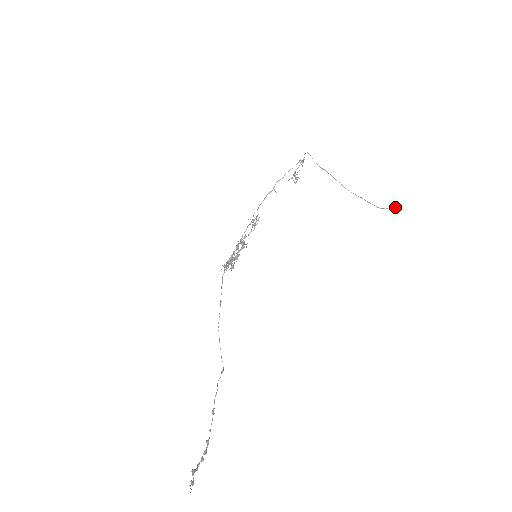
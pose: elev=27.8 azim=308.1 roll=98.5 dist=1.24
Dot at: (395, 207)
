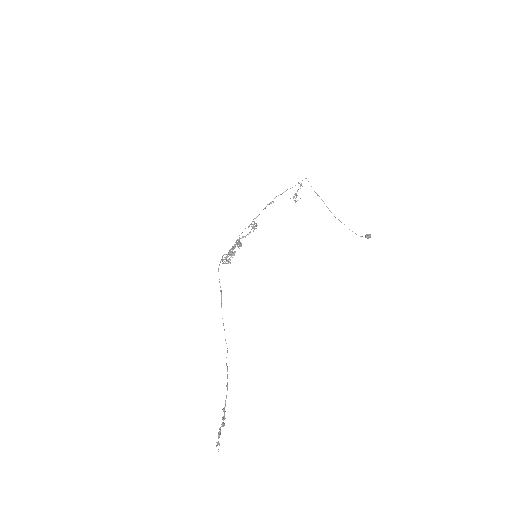
Dot at: (370, 237)
